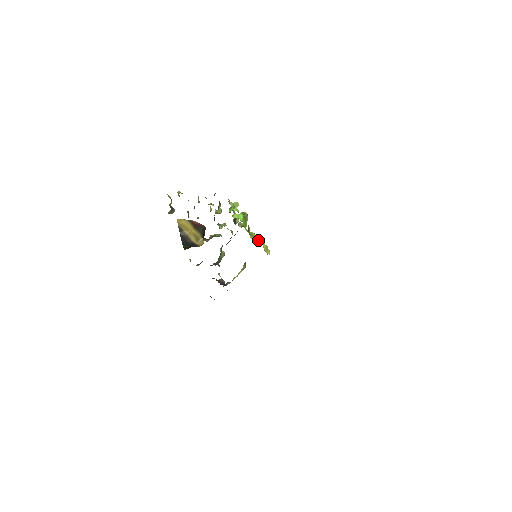
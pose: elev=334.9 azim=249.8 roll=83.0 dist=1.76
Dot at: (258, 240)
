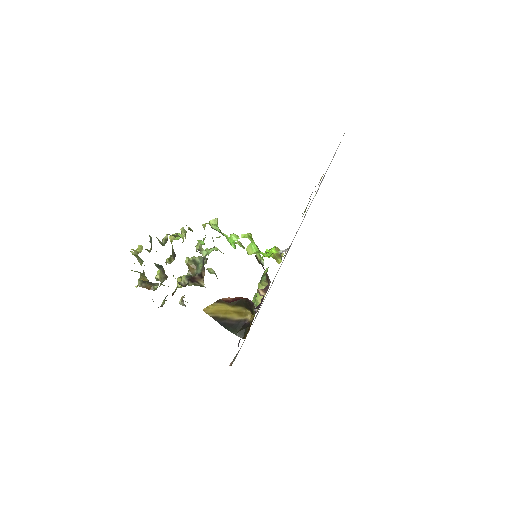
Dot at: (278, 255)
